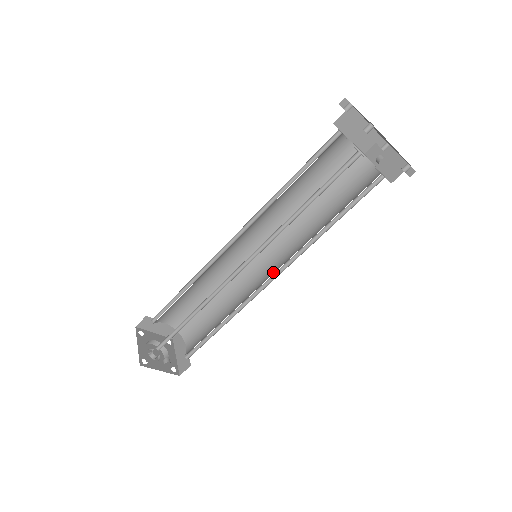
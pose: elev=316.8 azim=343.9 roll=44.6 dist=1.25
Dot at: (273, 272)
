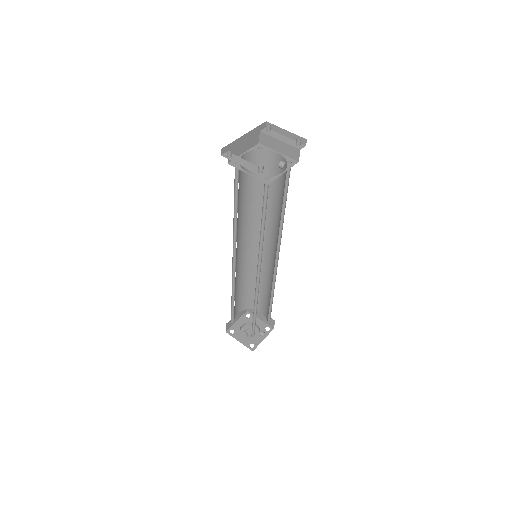
Dot at: (273, 252)
